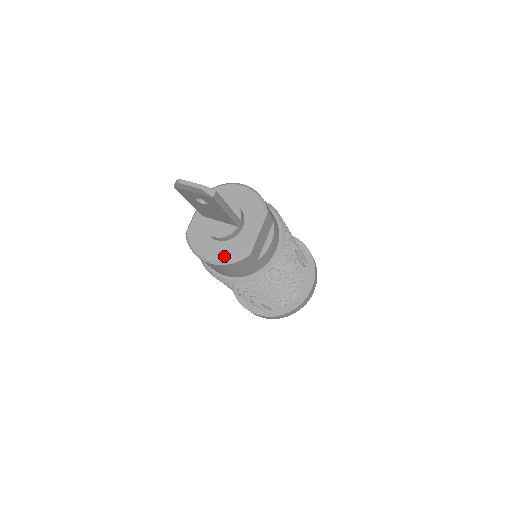
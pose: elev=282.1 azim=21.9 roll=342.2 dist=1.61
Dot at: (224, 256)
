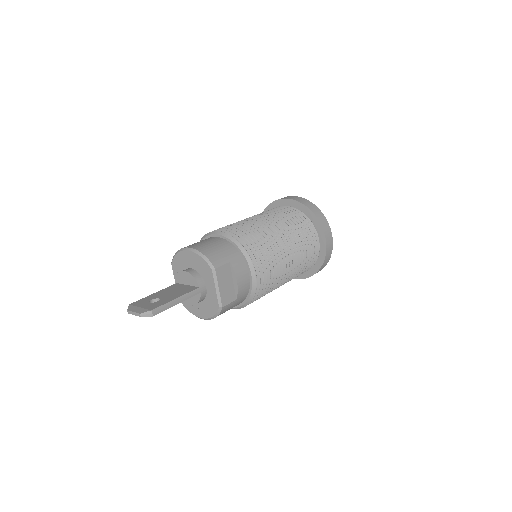
Dot at: (208, 314)
